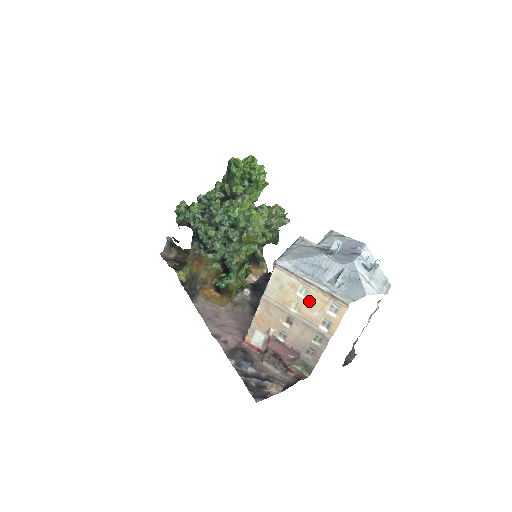
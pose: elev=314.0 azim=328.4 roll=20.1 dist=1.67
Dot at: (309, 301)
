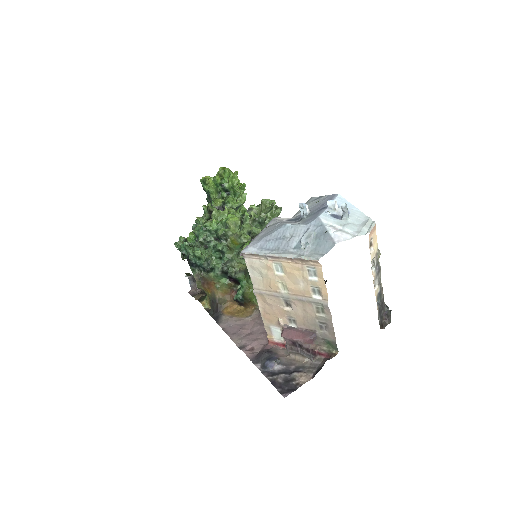
Dot at: (288, 276)
